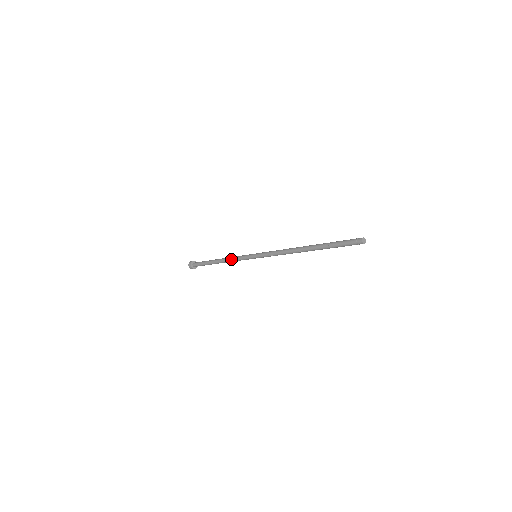
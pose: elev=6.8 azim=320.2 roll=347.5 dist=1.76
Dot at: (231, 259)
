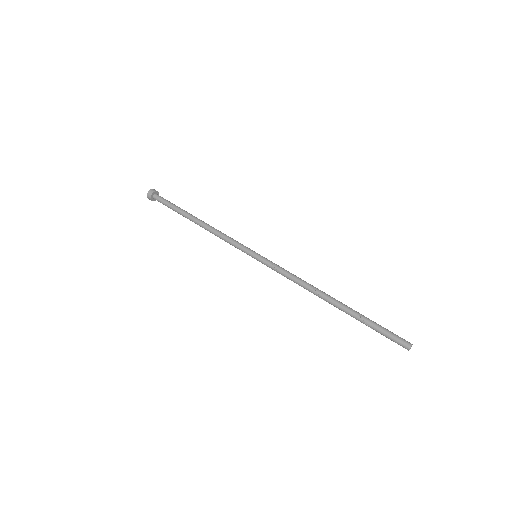
Dot at: (218, 234)
